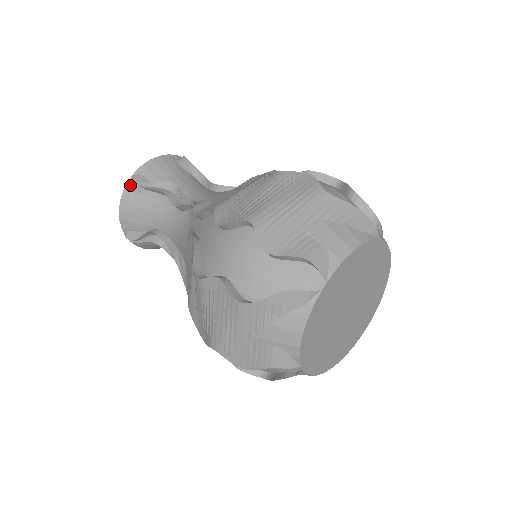
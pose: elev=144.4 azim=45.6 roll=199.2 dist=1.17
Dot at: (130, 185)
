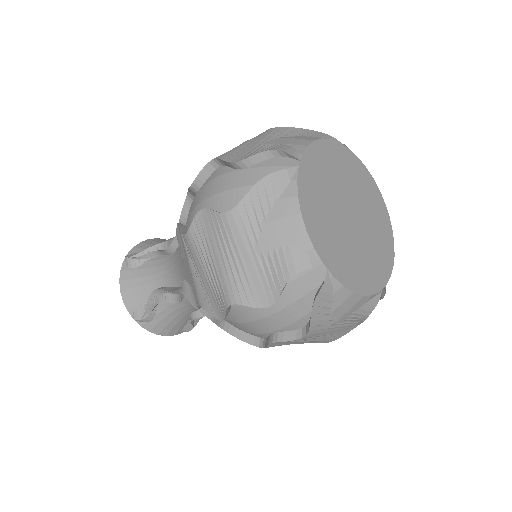
Dot at: (125, 264)
